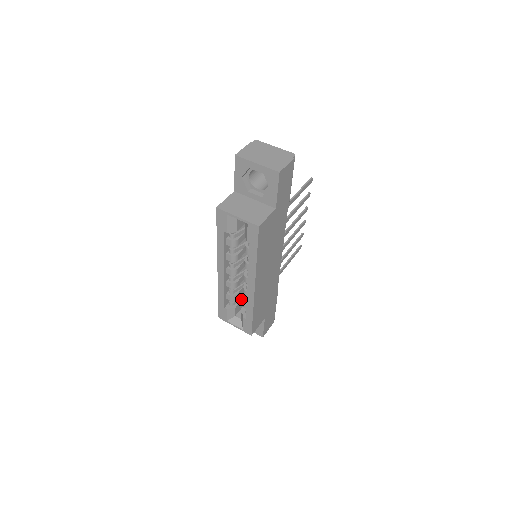
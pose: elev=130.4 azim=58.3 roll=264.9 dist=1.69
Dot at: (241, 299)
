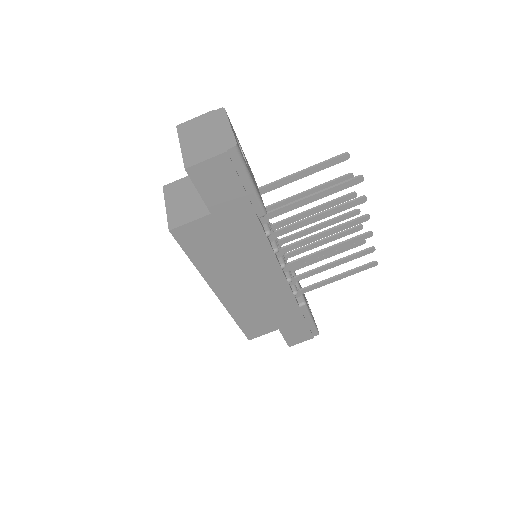
Dot at: occluded
